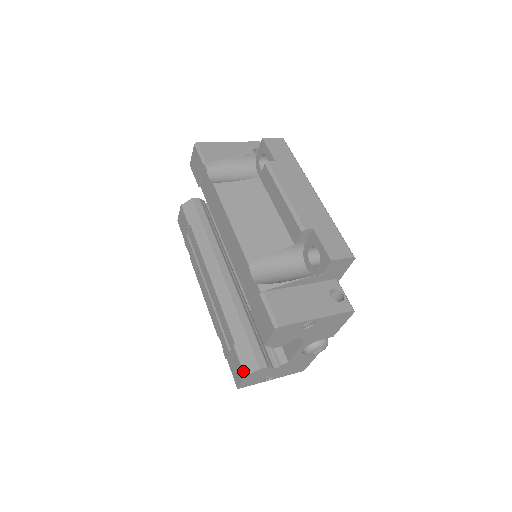
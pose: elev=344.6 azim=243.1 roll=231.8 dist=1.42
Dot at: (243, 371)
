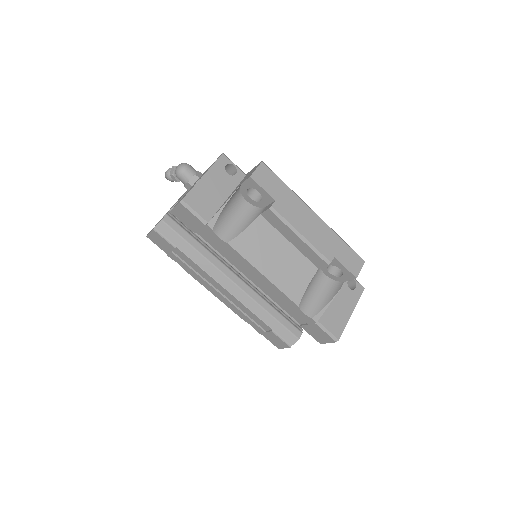
Dot at: (288, 345)
